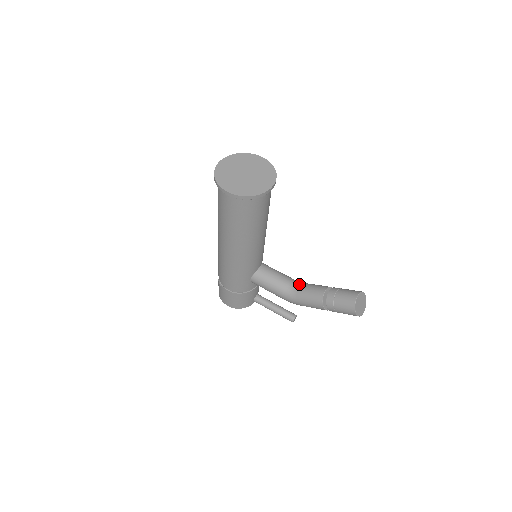
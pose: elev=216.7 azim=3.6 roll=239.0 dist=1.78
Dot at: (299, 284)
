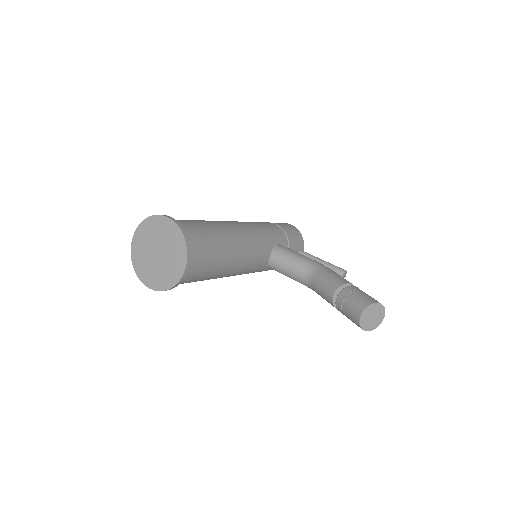
Dot at: (313, 276)
